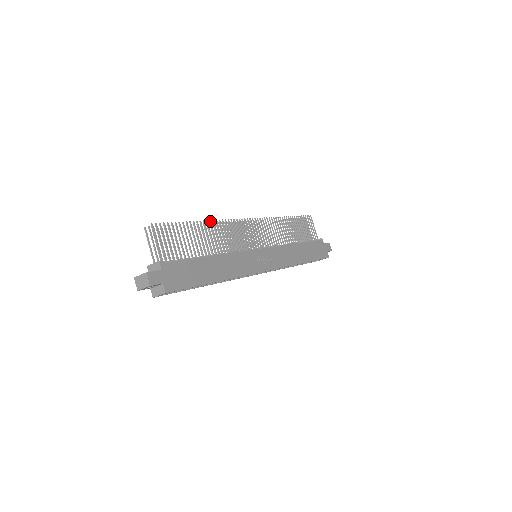
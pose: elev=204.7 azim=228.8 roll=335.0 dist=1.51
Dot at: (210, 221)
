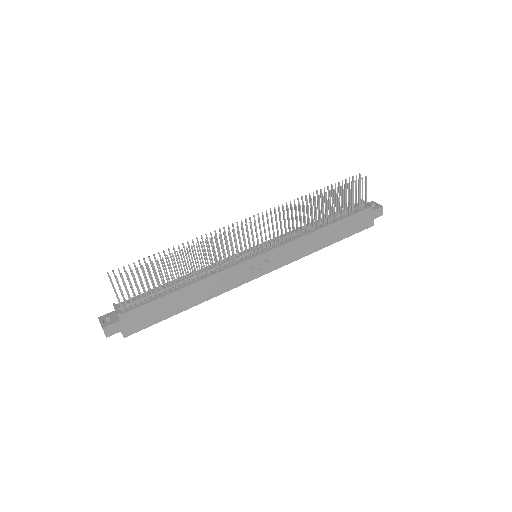
Dot at: (191, 247)
